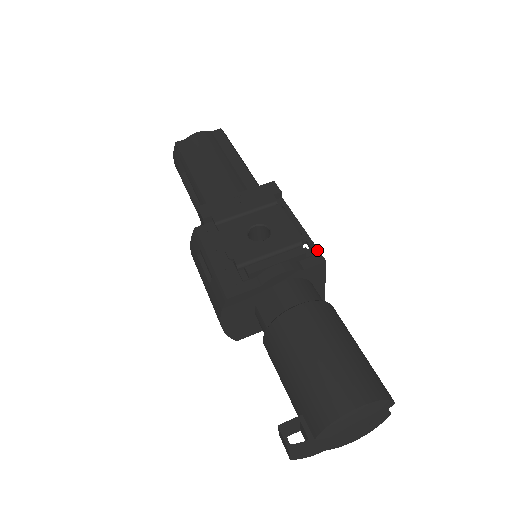
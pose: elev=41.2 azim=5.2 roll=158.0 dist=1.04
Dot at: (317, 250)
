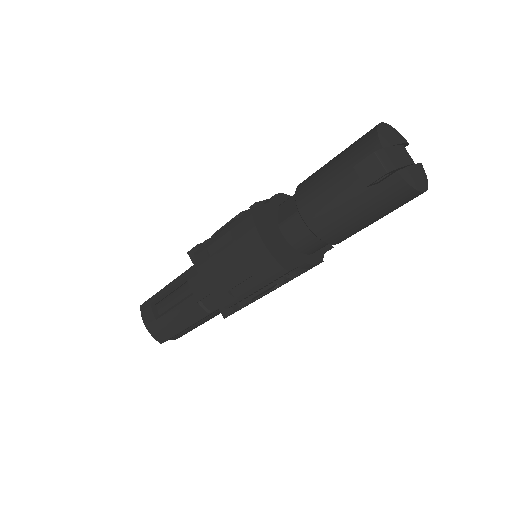
Dot at: occluded
